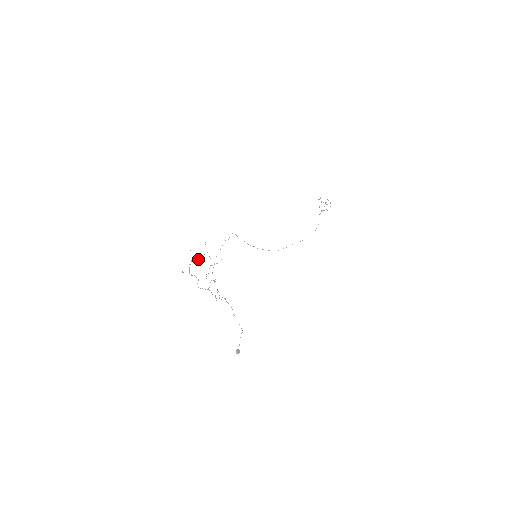
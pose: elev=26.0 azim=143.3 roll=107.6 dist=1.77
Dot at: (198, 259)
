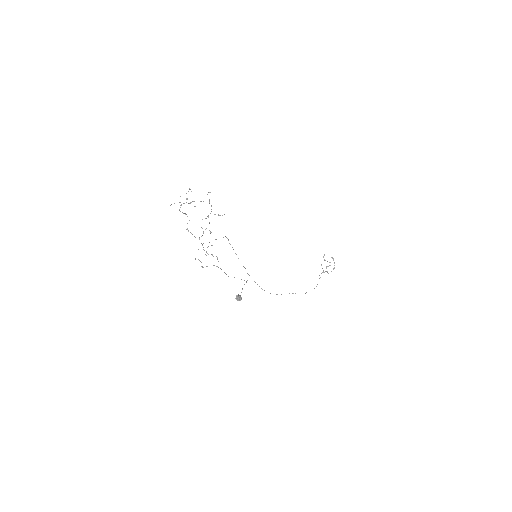
Dot at: occluded
